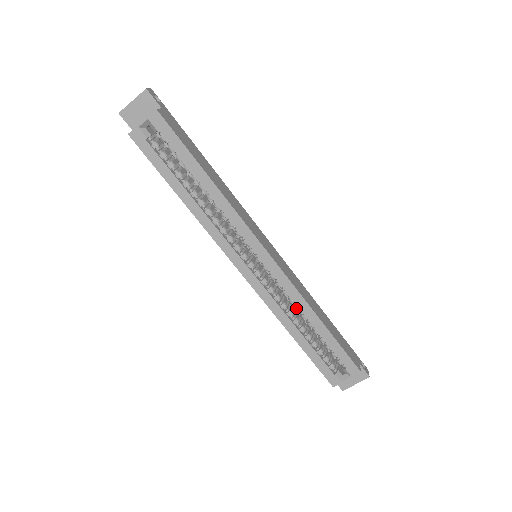
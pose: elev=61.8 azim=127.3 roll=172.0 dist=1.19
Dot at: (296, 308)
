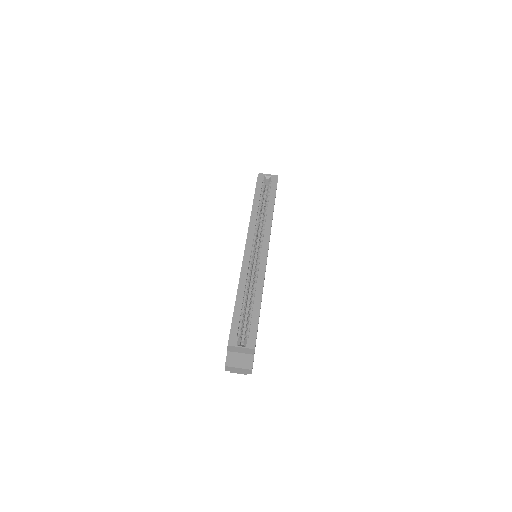
Dot at: (254, 284)
